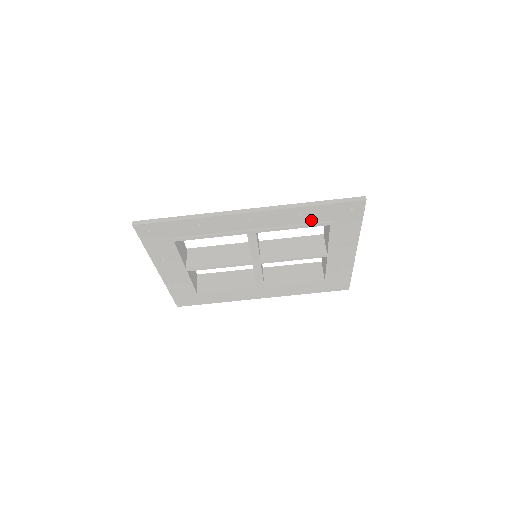
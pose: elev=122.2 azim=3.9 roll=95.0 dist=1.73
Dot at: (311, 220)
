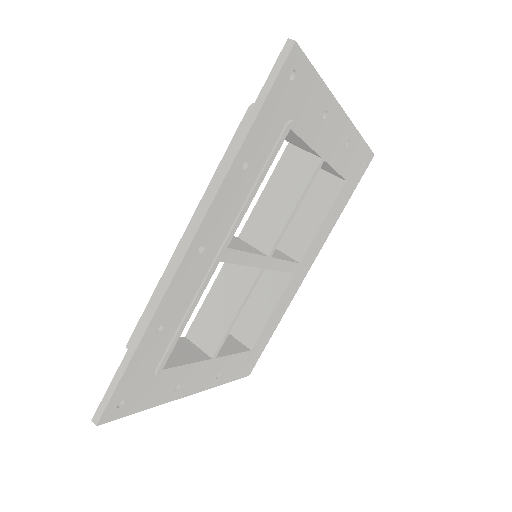
Dot at: (264, 154)
